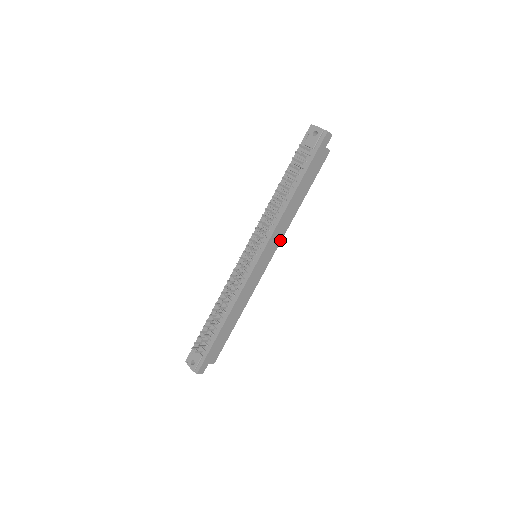
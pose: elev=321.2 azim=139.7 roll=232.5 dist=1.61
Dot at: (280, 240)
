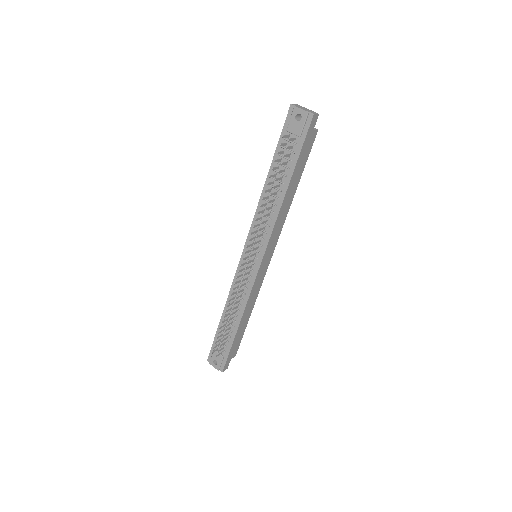
Dot at: (278, 235)
